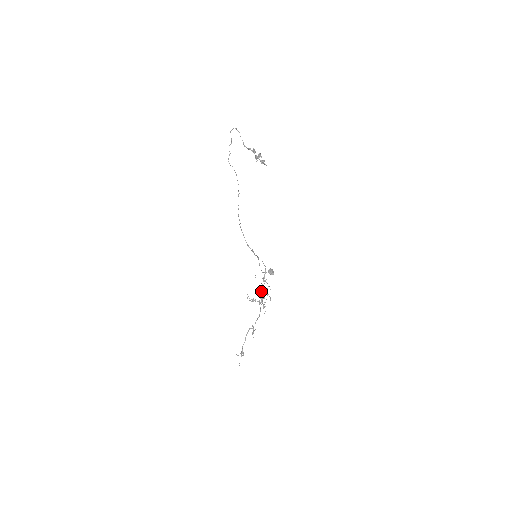
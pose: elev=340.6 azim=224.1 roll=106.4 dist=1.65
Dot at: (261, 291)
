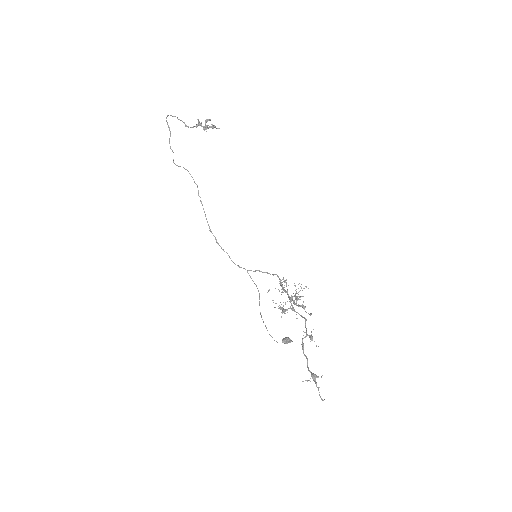
Dot at: occluded
